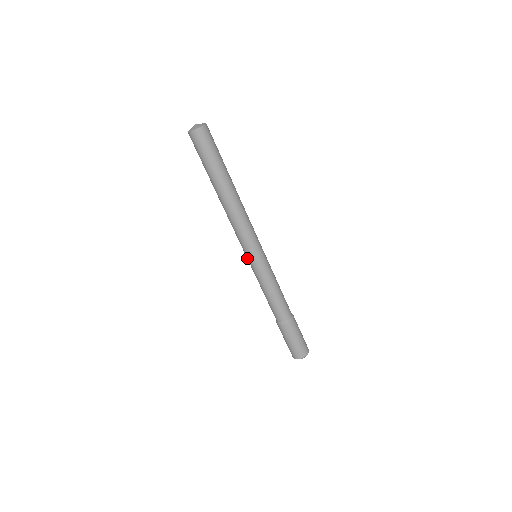
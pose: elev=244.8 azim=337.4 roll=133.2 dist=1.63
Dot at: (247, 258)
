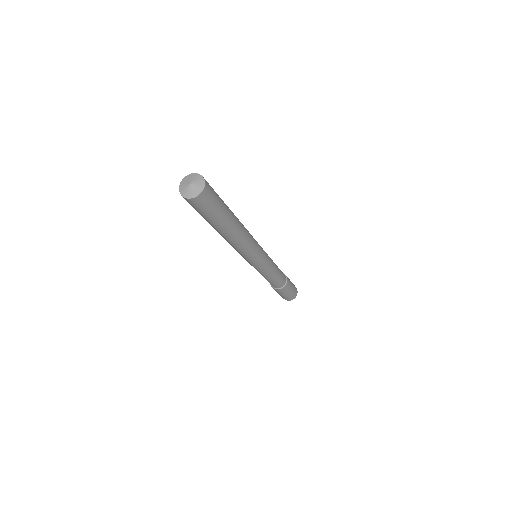
Dot at: occluded
